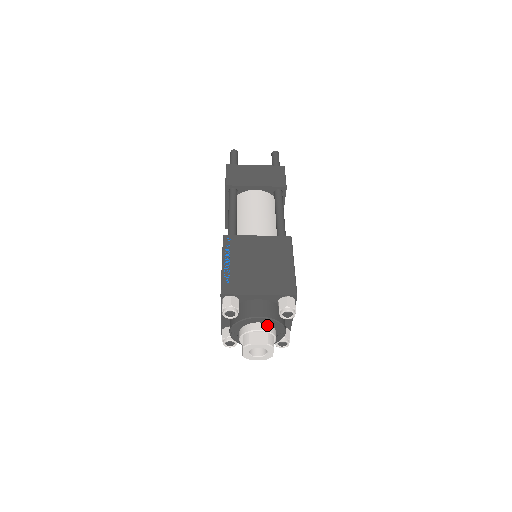
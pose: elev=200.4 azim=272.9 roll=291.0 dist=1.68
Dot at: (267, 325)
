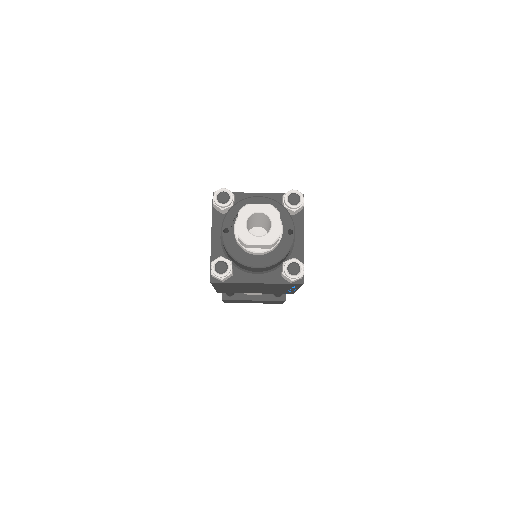
Dot at: occluded
